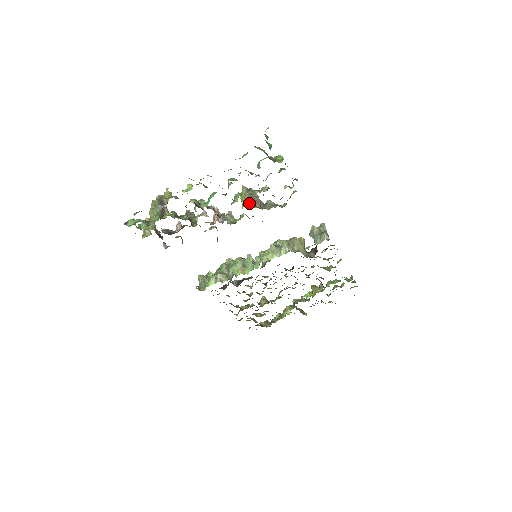
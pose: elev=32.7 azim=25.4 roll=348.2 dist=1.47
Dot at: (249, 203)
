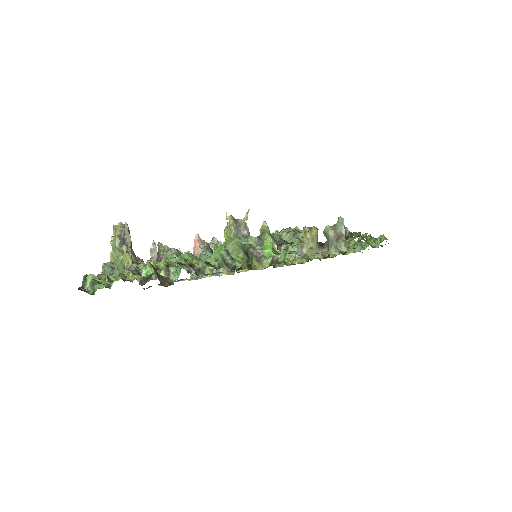
Dot at: occluded
